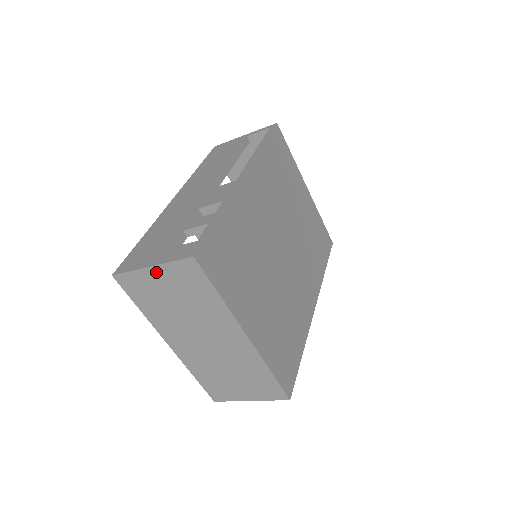
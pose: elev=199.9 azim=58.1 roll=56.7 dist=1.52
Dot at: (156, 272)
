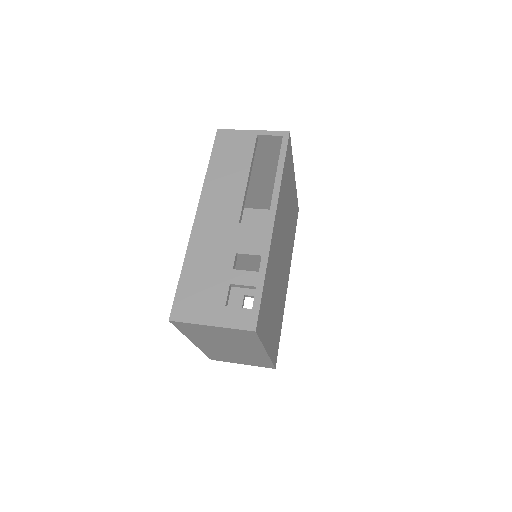
Dot at: (214, 328)
